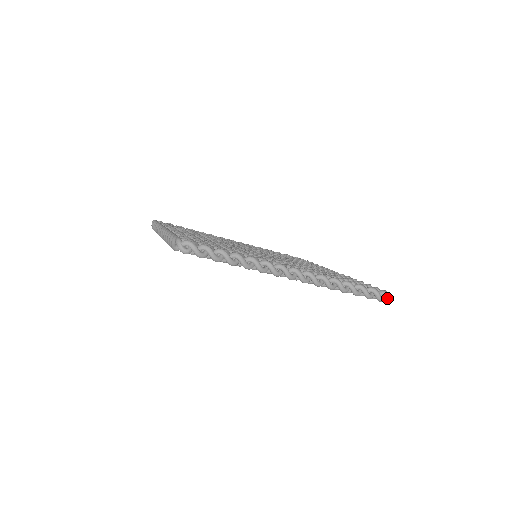
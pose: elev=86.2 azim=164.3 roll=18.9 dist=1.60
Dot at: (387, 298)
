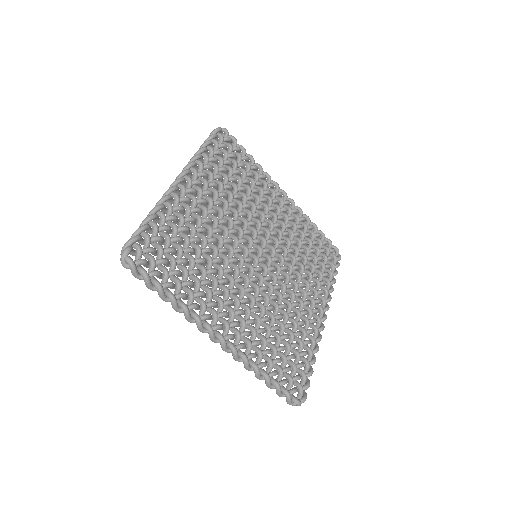
Dot at: occluded
